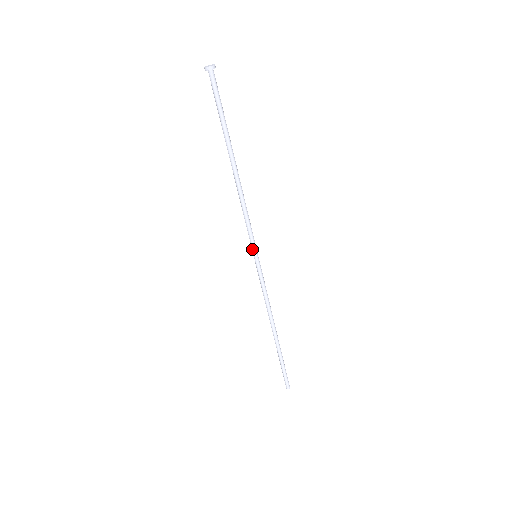
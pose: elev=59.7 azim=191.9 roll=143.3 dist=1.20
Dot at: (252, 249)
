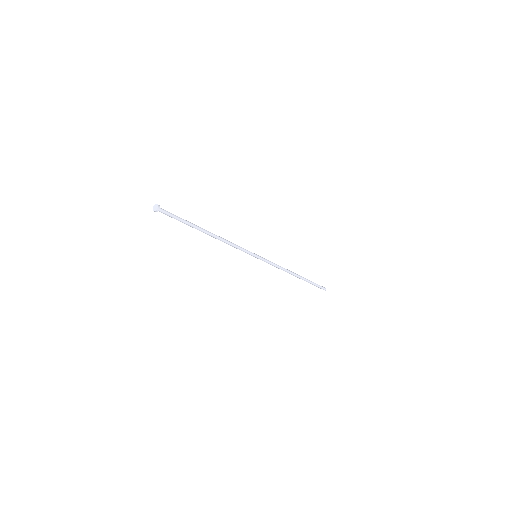
Dot at: occluded
